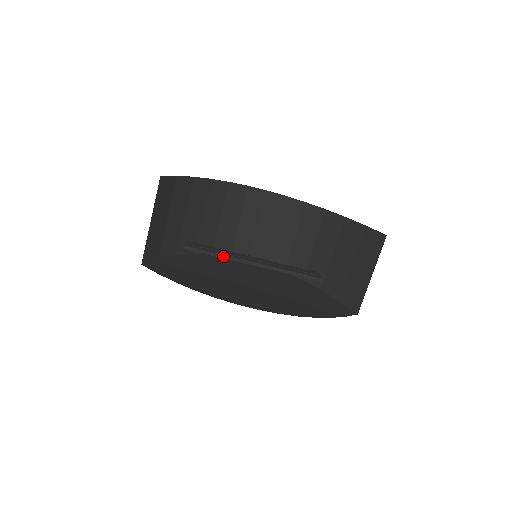
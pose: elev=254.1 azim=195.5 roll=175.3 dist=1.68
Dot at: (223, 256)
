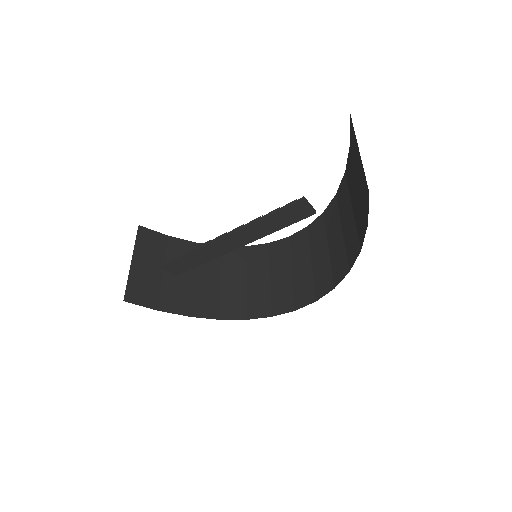
Dot at: (195, 249)
